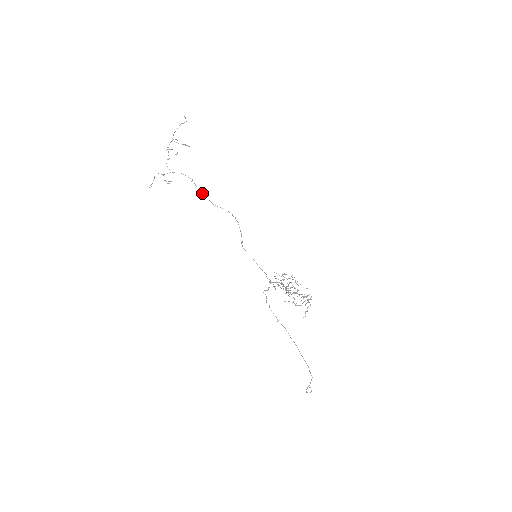
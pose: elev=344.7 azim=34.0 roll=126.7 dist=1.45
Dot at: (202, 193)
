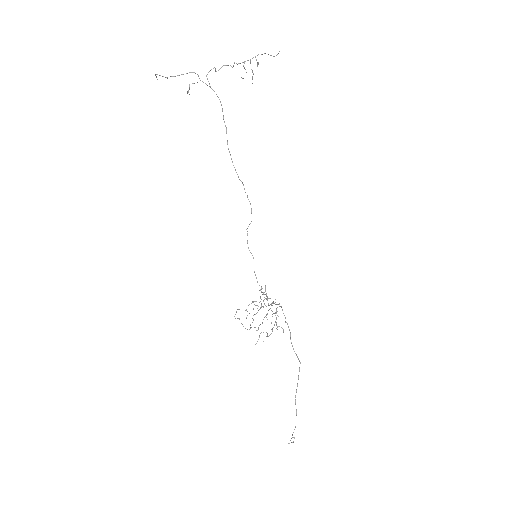
Dot at: (227, 142)
